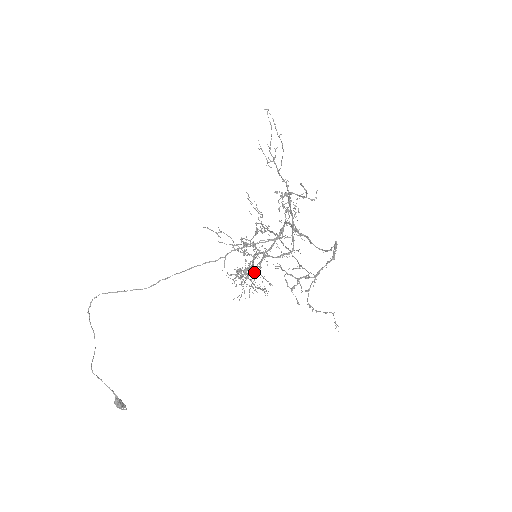
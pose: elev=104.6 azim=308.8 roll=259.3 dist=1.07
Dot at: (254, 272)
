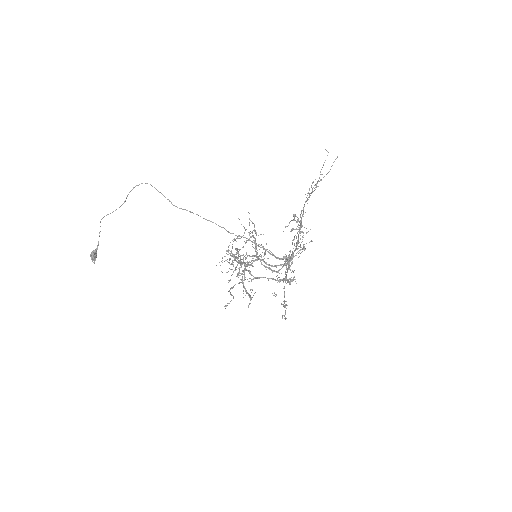
Dot at: (238, 255)
